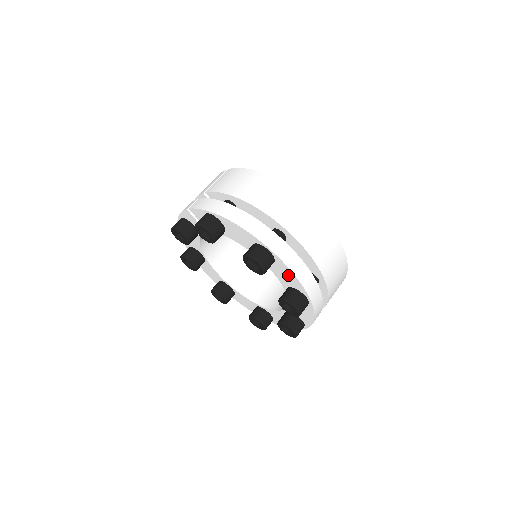
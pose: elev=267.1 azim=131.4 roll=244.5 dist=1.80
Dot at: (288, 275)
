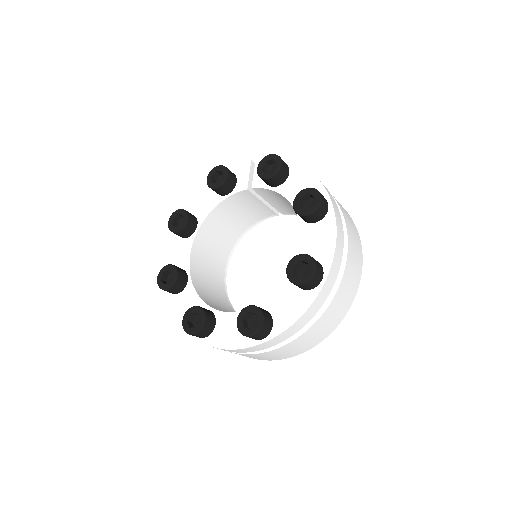
Dot at: (325, 239)
